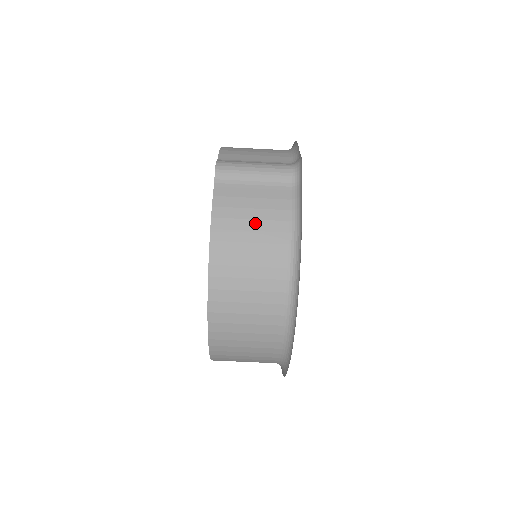
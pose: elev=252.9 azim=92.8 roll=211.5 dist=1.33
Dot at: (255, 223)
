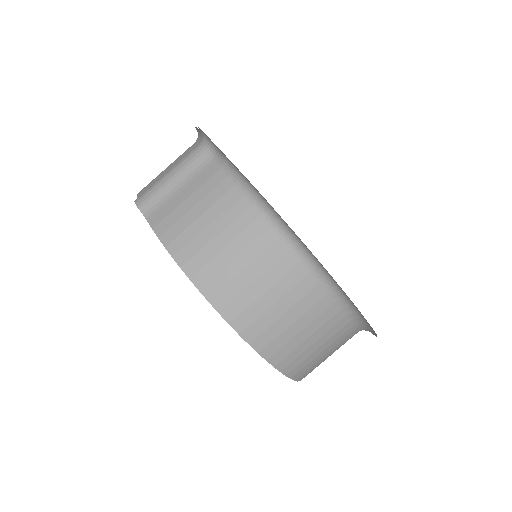
Dot at: (206, 216)
